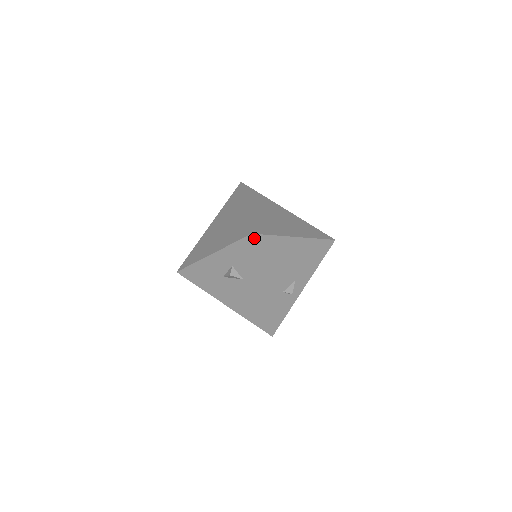
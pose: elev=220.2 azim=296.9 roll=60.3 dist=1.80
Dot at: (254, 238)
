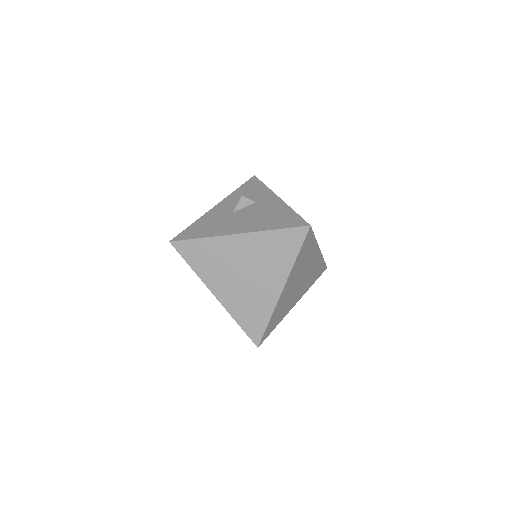
Dot at: occluded
